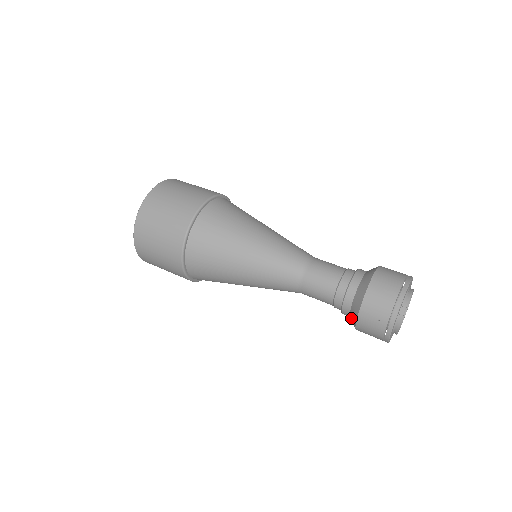
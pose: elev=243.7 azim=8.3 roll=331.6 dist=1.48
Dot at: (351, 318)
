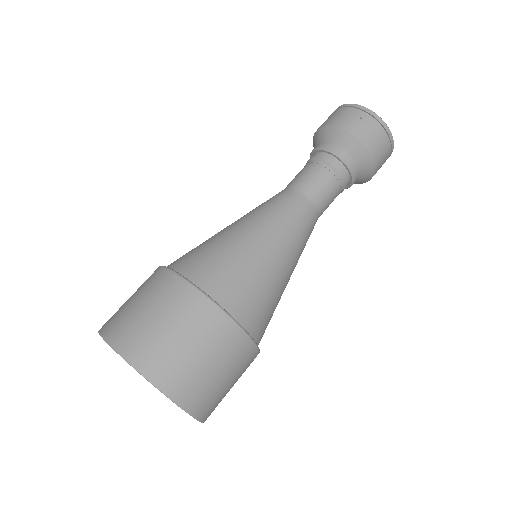
Dot at: (356, 155)
